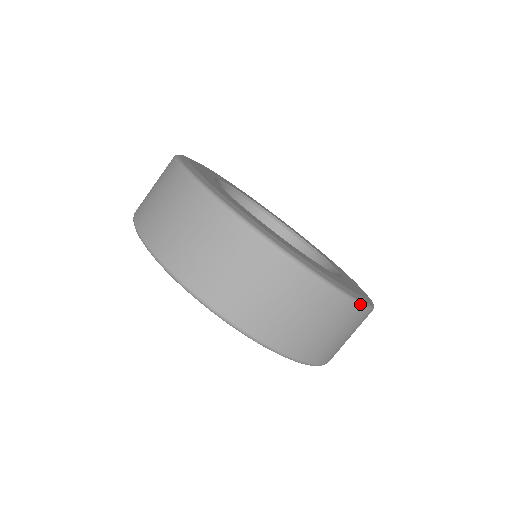
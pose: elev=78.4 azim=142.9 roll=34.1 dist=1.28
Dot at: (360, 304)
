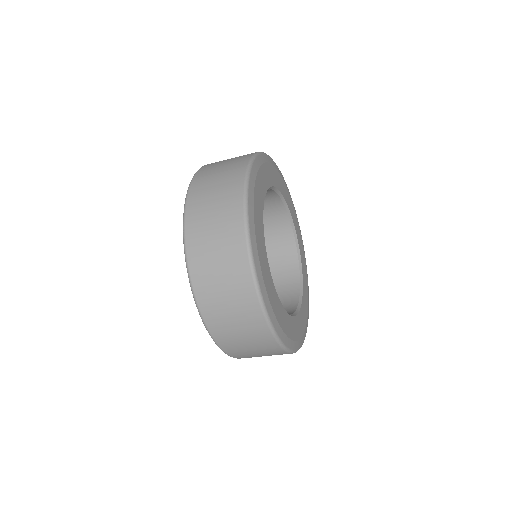
Dot at: occluded
